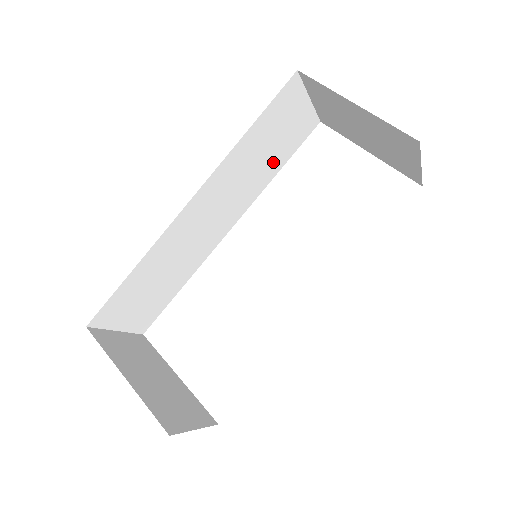
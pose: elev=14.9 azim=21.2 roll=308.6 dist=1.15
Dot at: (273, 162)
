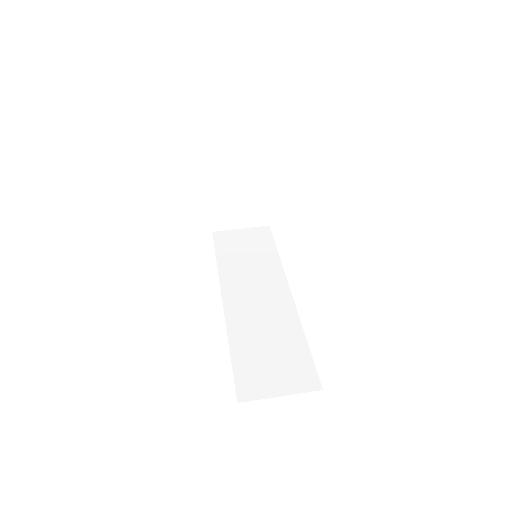
Dot at: occluded
